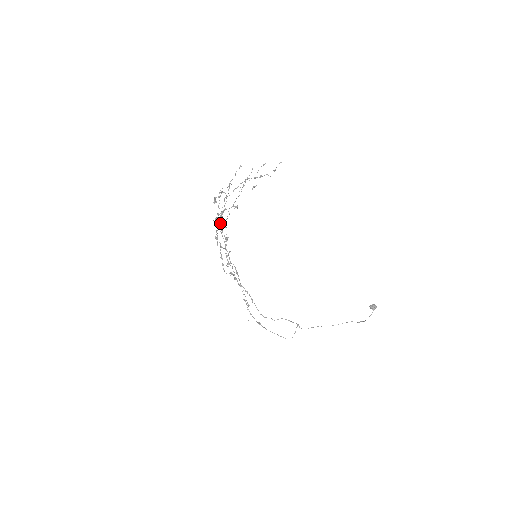
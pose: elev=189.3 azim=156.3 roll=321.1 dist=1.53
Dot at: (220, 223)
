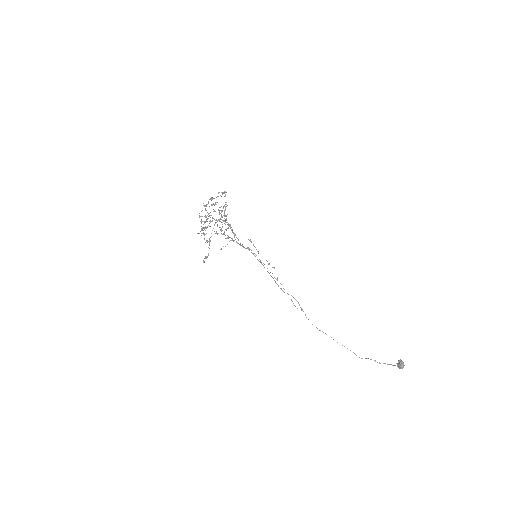
Dot at: (210, 221)
